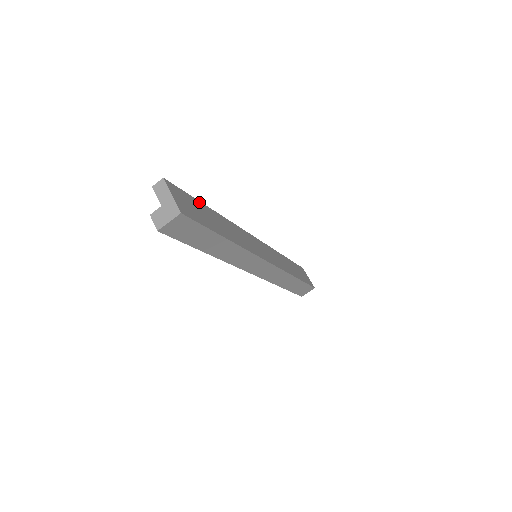
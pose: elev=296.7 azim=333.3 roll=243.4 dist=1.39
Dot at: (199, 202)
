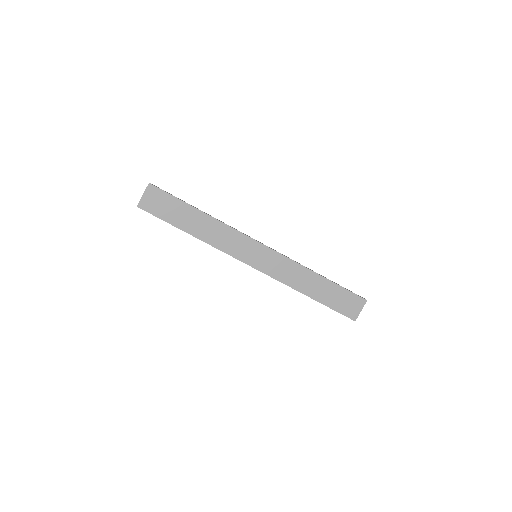
Dot at: (184, 203)
